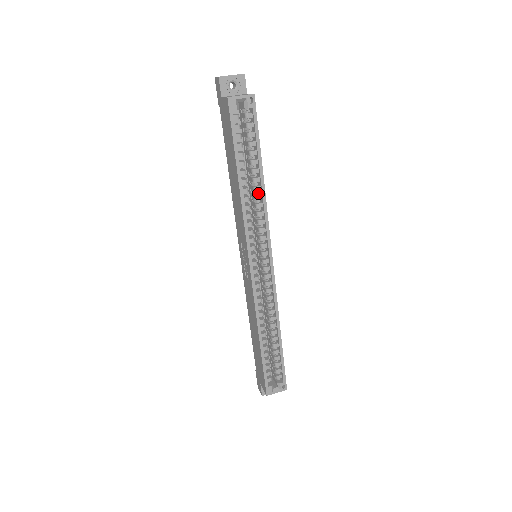
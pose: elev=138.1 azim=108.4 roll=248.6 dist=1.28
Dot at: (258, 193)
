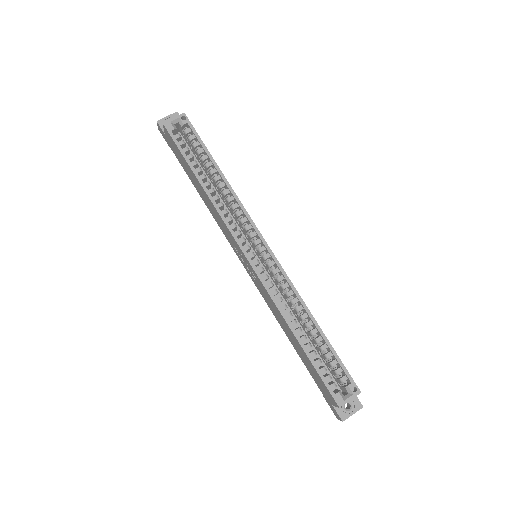
Dot at: (225, 190)
